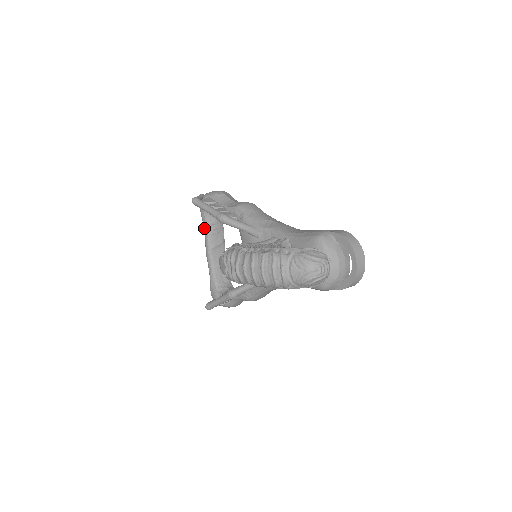
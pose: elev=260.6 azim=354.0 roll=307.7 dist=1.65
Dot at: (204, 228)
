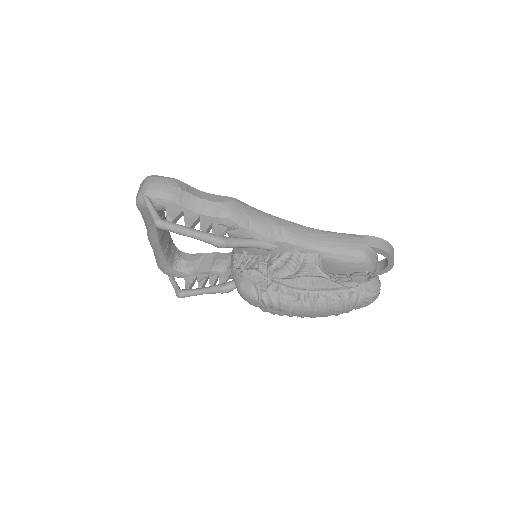
Dot at: (149, 225)
